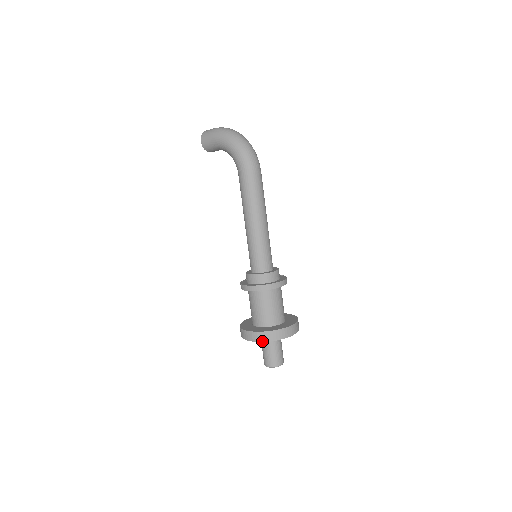
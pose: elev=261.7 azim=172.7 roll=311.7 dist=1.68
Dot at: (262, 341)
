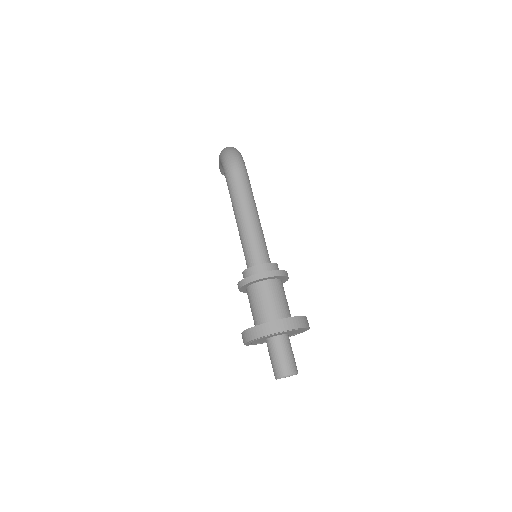
Dot at: (247, 341)
